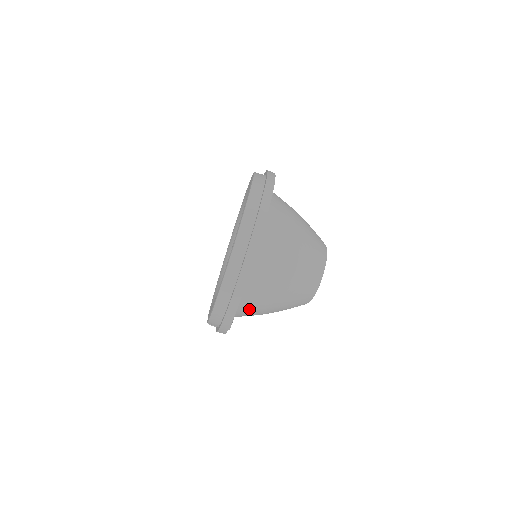
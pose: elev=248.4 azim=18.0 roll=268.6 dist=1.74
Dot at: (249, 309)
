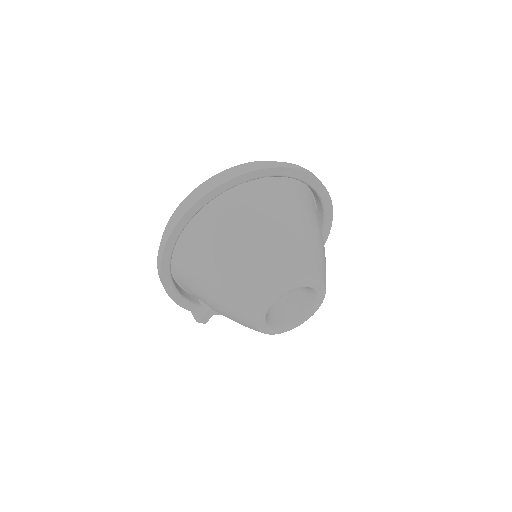
Dot at: (192, 276)
